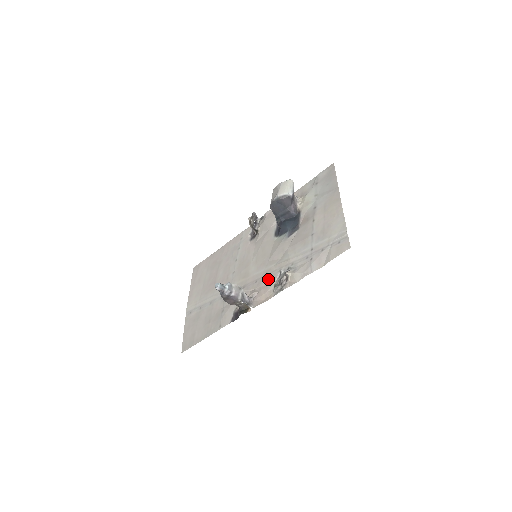
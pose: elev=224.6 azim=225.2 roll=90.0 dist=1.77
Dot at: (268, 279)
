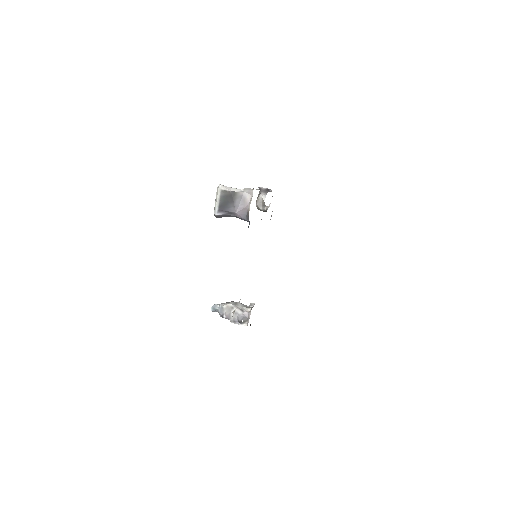
Dot at: occluded
